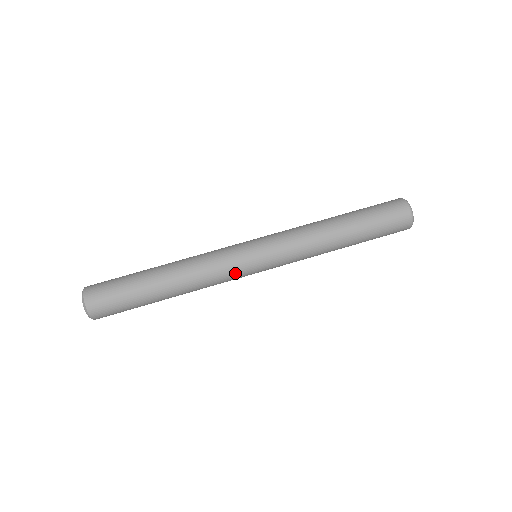
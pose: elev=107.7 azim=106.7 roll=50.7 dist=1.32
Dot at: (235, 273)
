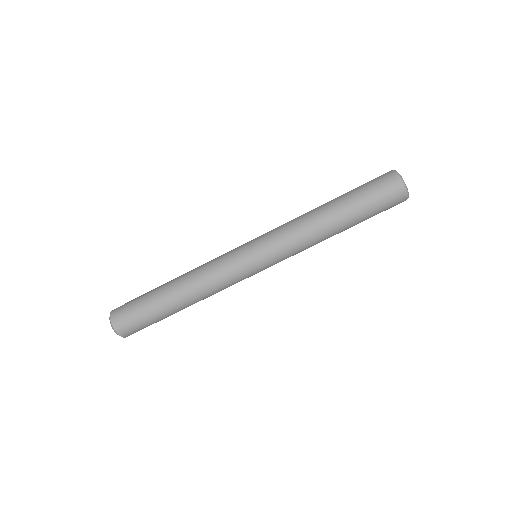
Dot at: occluded
